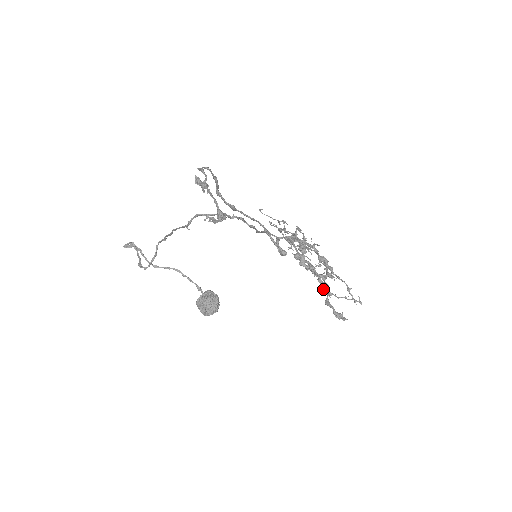
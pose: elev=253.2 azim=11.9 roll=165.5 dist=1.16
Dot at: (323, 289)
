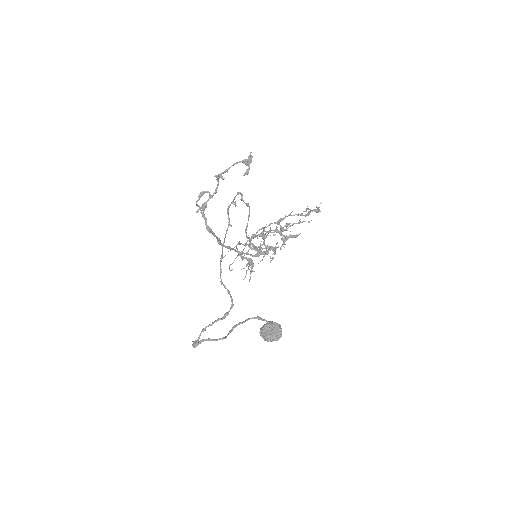
Dot at: (294, 236)
